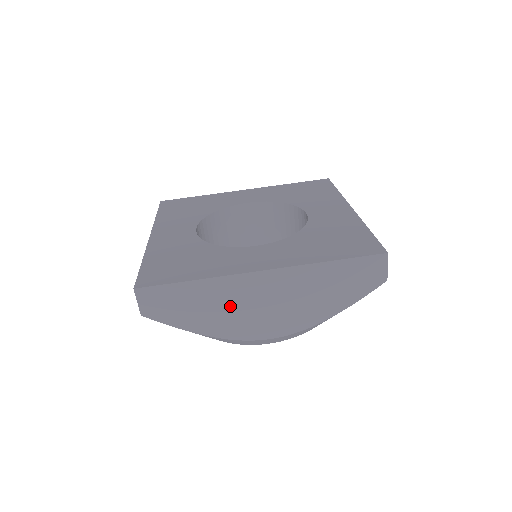
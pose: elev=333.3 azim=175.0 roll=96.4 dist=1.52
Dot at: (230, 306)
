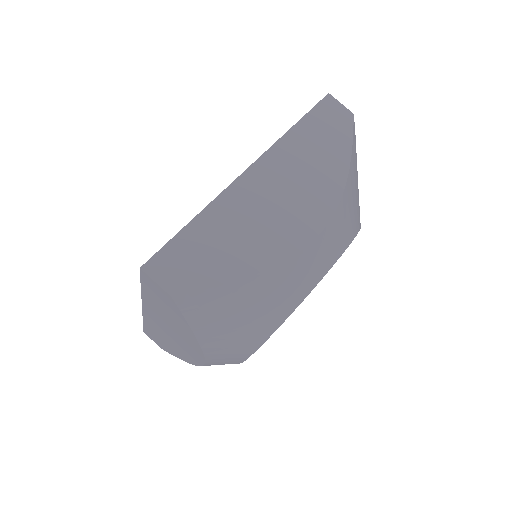
Dot at: (251, 223)
